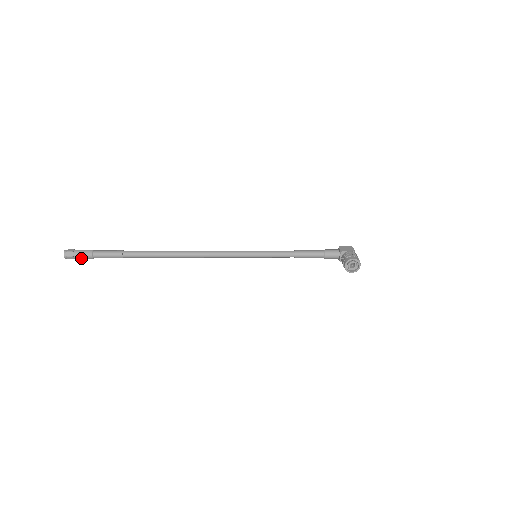
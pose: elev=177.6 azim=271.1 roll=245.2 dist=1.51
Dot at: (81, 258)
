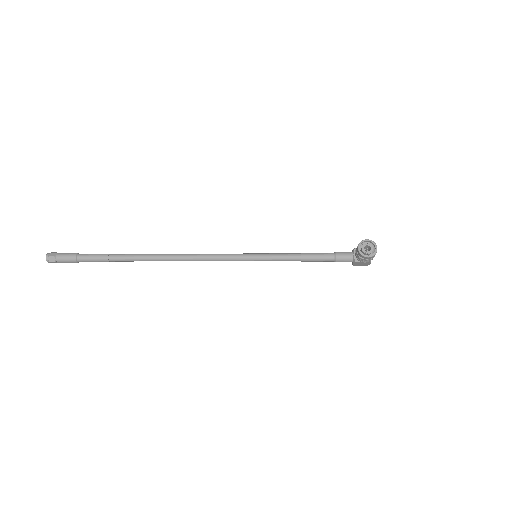
Dot at: (63, 259)
